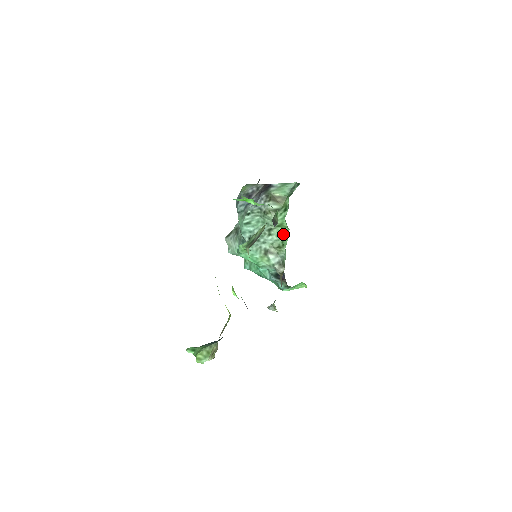
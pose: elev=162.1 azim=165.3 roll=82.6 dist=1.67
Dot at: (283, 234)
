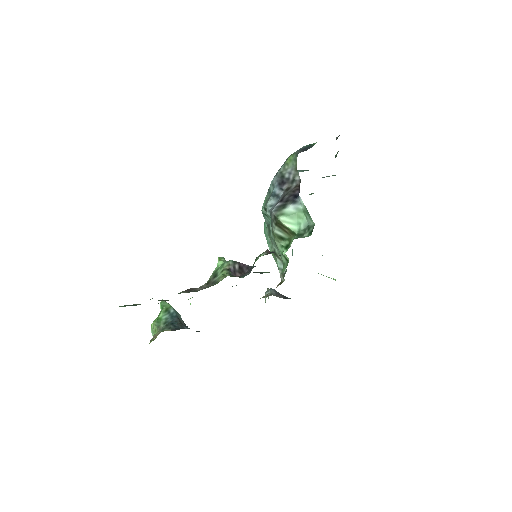
Dot at: (285, 259)
